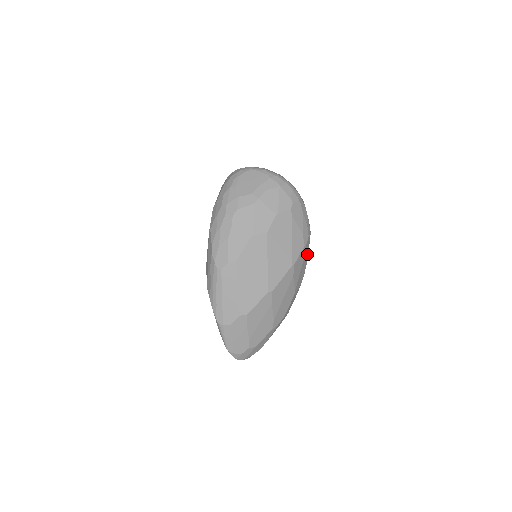
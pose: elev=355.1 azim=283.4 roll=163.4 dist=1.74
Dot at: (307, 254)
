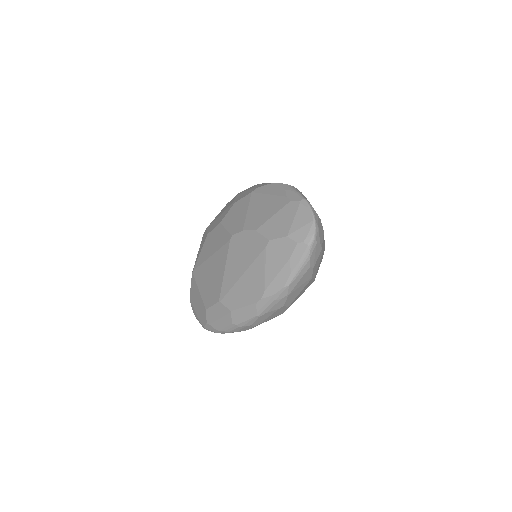
Dot at: occluded
